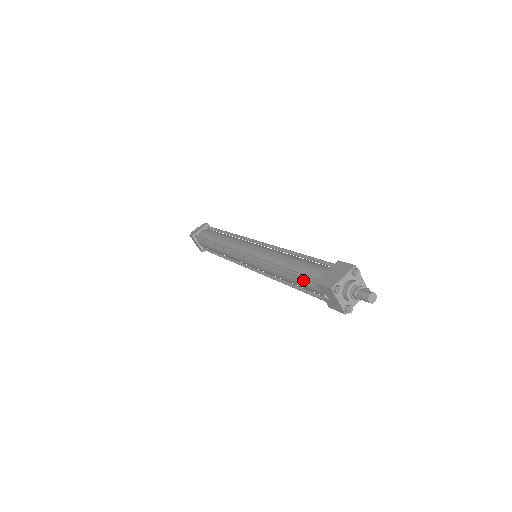
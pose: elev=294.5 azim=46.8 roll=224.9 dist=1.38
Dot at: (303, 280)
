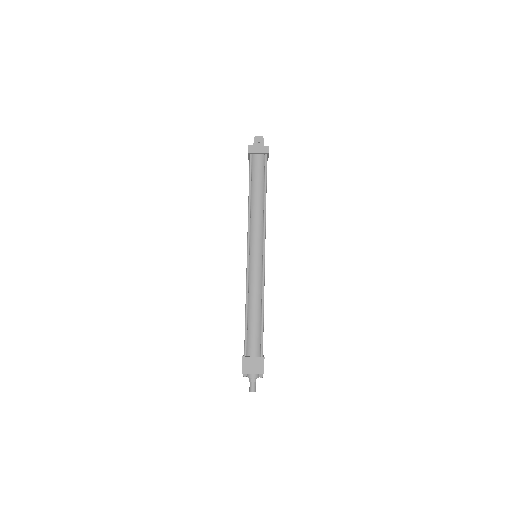
Dot at: (246, 336)
